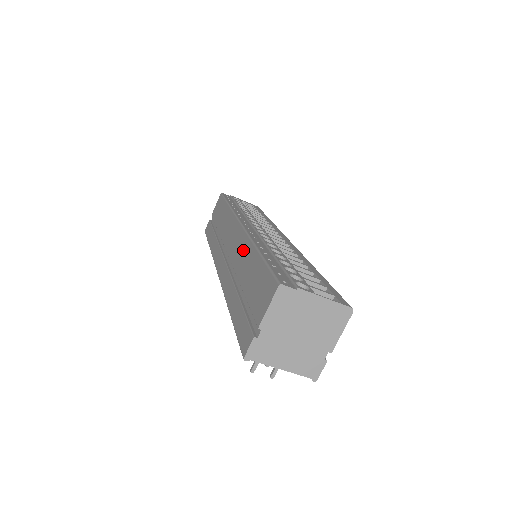
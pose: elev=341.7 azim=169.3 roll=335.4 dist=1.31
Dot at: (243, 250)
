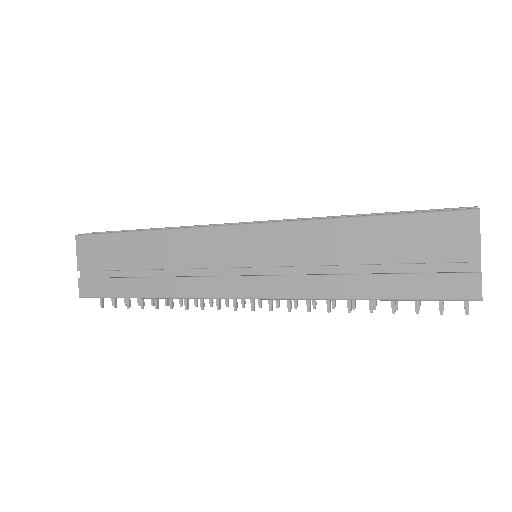
Dot at: (308, 237)
